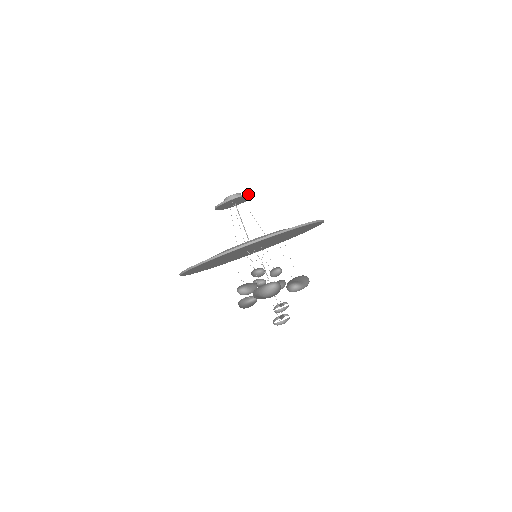
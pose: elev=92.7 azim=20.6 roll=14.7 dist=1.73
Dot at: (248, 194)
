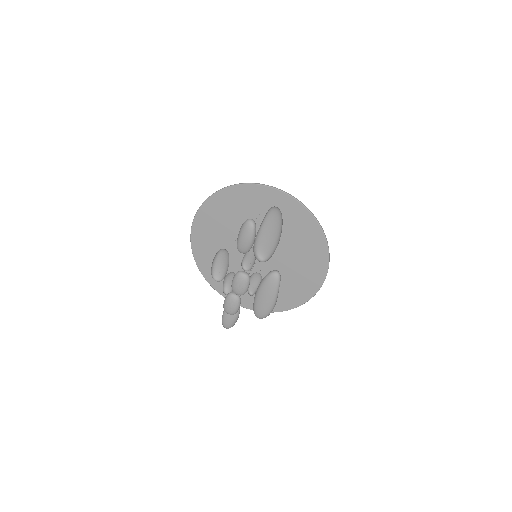
Dot at: occluded
